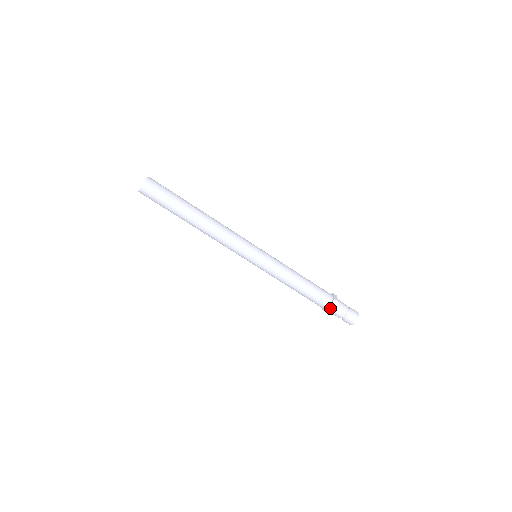
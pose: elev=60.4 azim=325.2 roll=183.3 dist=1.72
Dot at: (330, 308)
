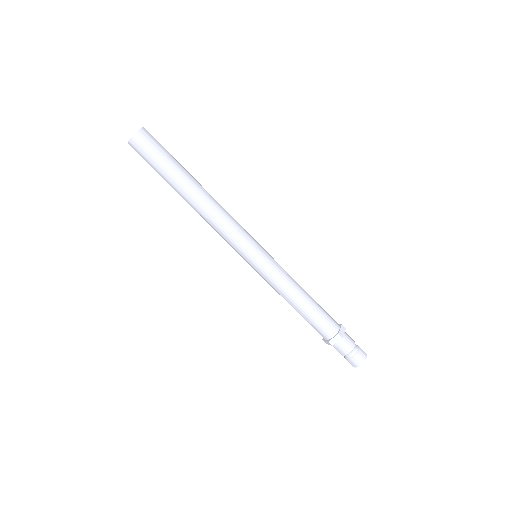
Dot at: (339, 334)
